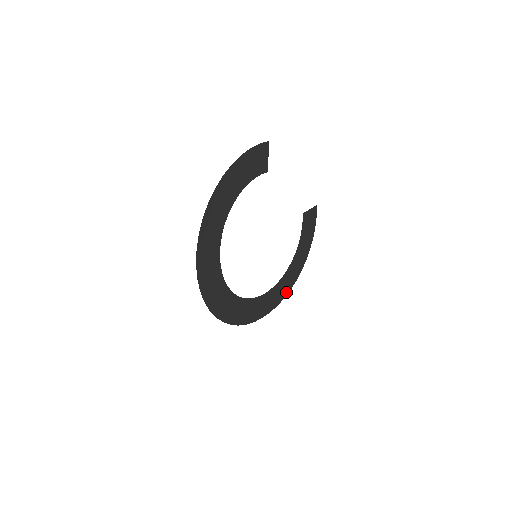
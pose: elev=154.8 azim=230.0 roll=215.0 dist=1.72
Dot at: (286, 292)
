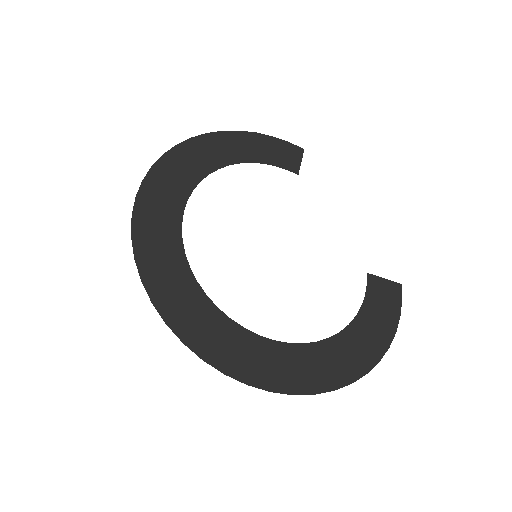
Dot at: (321, 386)
